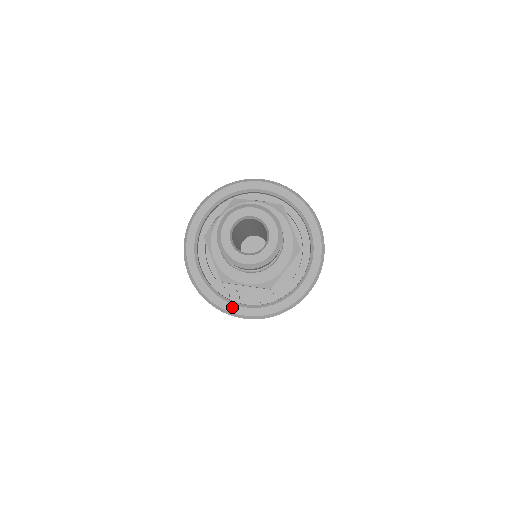
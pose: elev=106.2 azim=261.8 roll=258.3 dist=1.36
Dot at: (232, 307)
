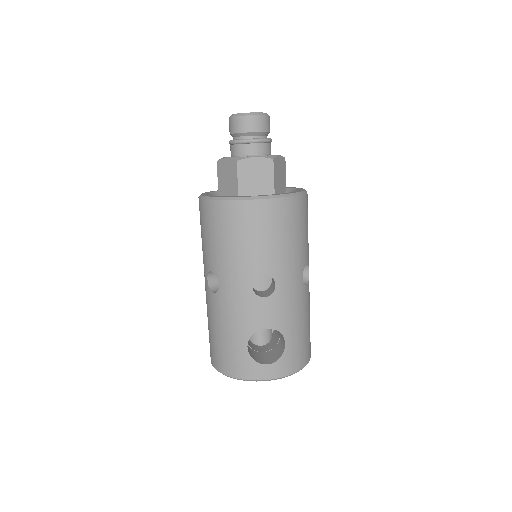
Dot at: (248, 196)
